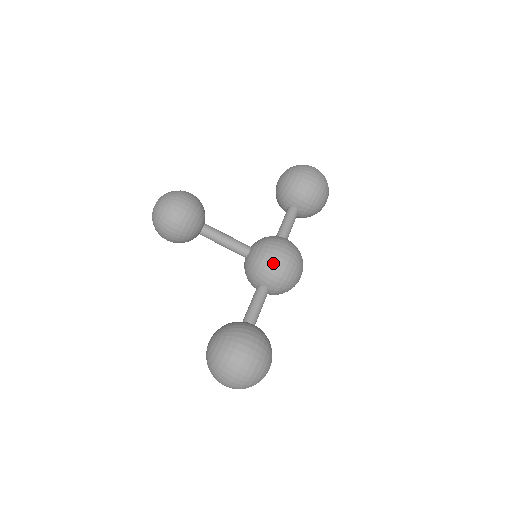
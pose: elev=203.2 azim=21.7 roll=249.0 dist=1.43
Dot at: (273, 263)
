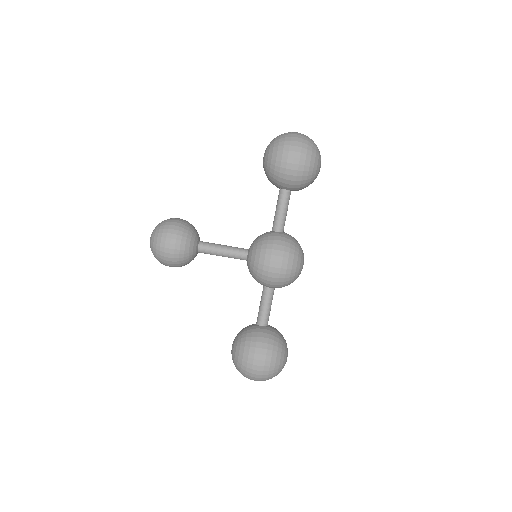
Dot at: (267, 273)
